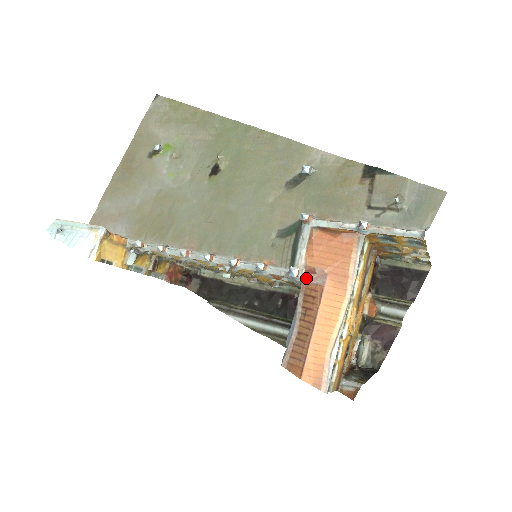
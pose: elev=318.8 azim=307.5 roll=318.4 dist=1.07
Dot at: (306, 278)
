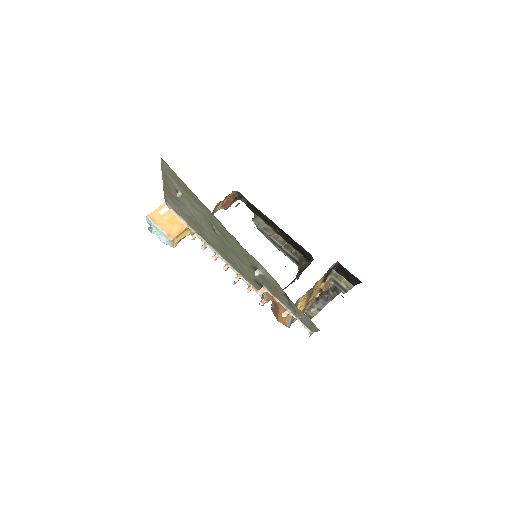
Dot at: occluded
